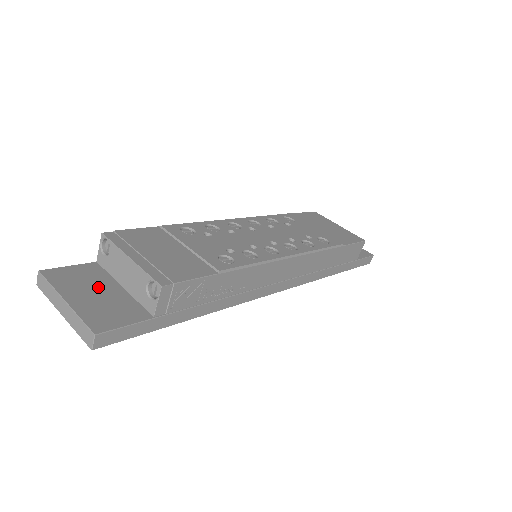
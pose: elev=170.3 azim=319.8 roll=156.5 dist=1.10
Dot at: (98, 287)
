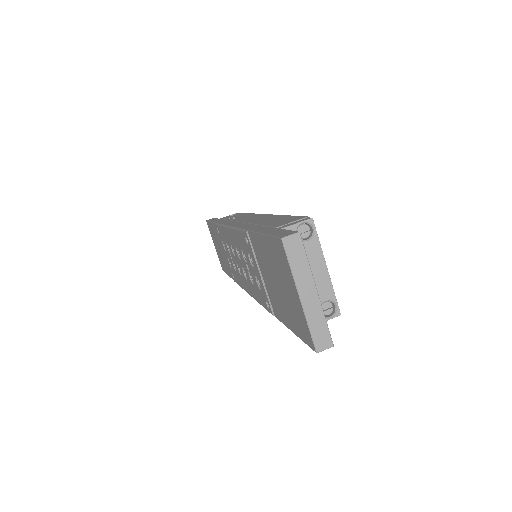
Dot at: occluded
